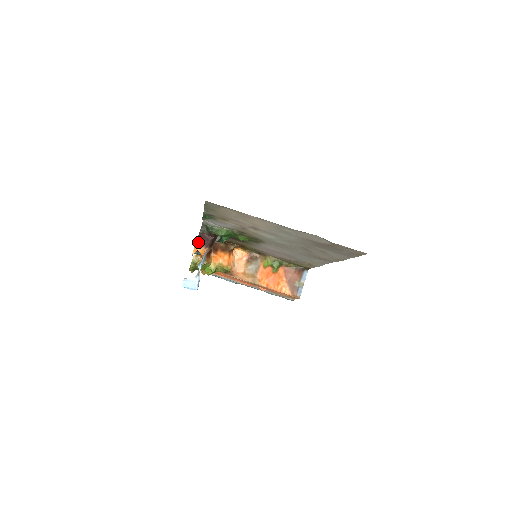
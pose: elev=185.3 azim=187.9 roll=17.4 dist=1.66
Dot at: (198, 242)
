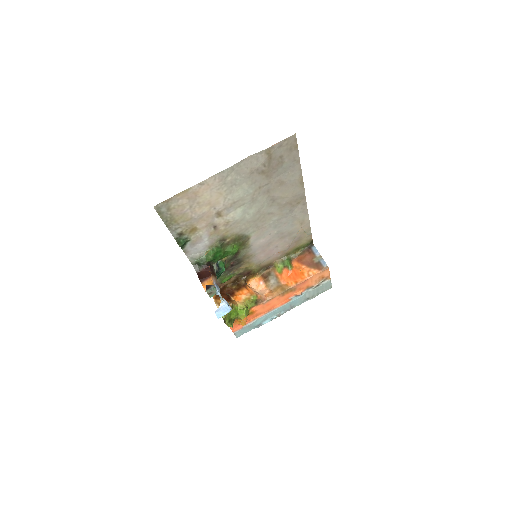
Dot at: (201, 279)
